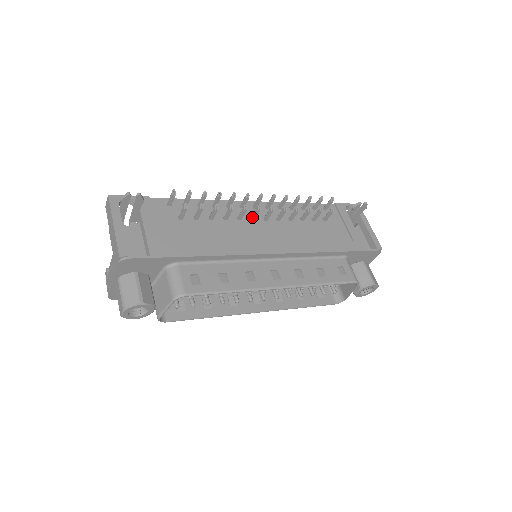
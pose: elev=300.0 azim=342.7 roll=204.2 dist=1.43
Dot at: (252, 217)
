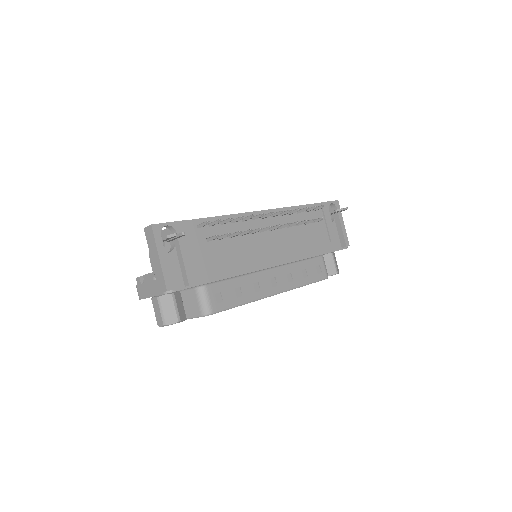
Dot at: (262, 231)
